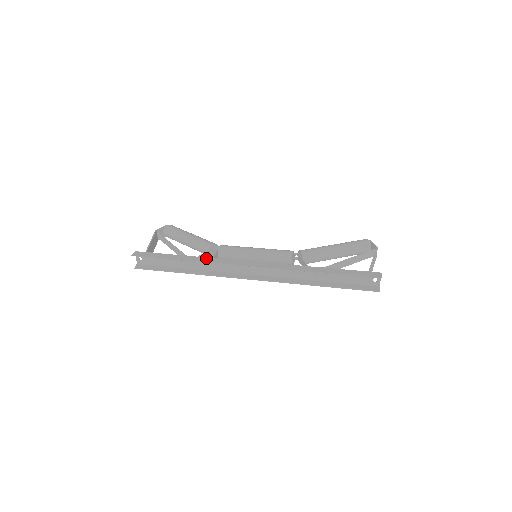
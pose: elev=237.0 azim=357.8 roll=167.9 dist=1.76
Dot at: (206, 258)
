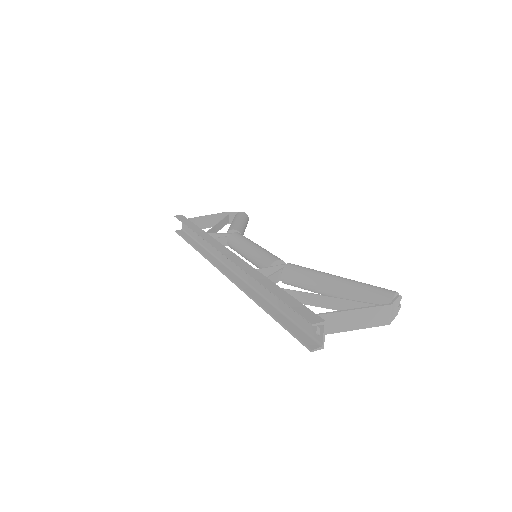
Dot at: (208, 235)
